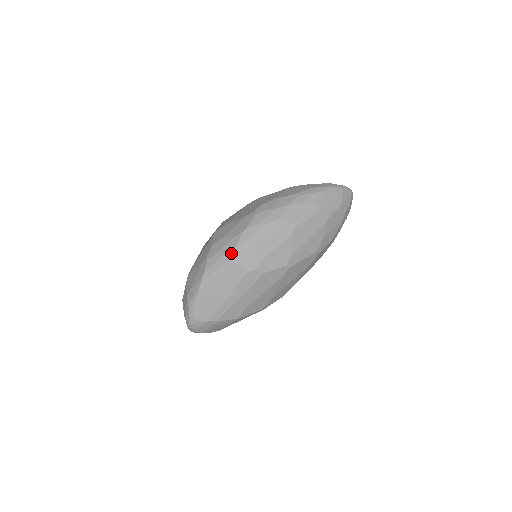
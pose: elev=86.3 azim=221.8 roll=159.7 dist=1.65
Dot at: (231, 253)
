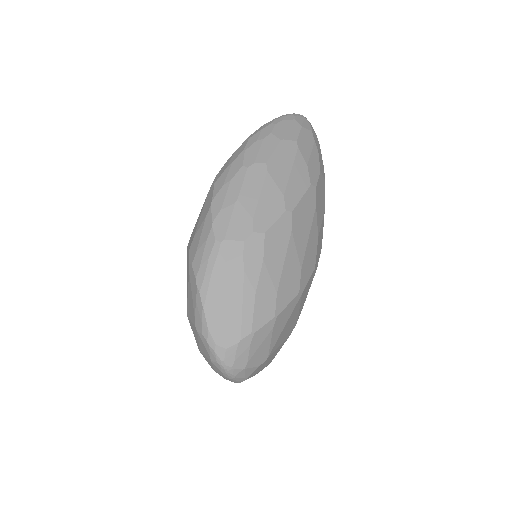
Dot at: (212, 233)
